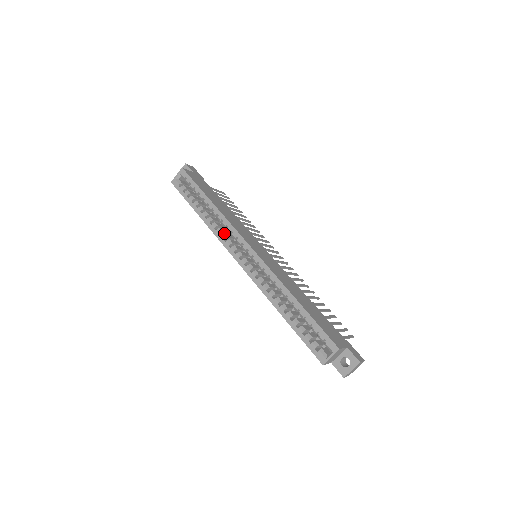
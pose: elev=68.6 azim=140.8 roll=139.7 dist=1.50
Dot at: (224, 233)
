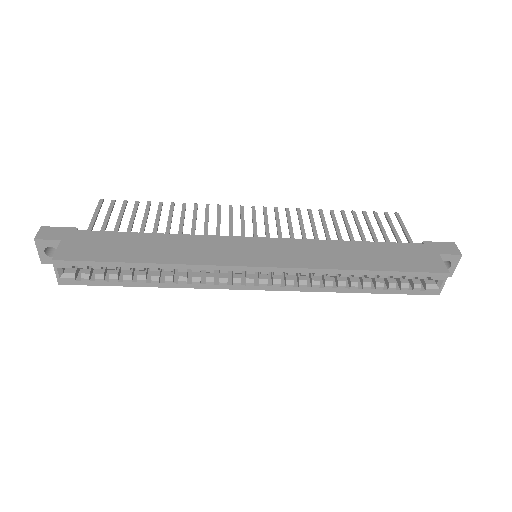
Dot at: (200, 274)
